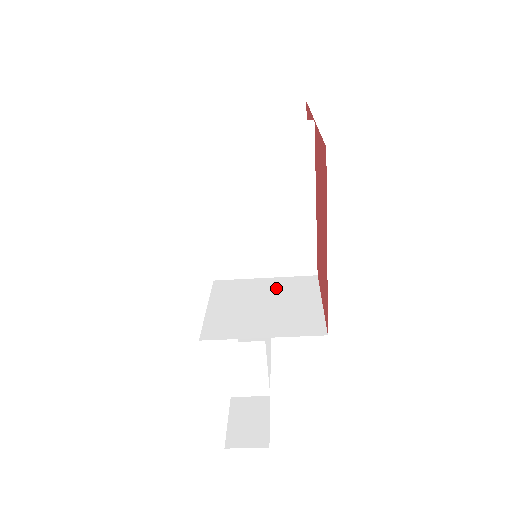
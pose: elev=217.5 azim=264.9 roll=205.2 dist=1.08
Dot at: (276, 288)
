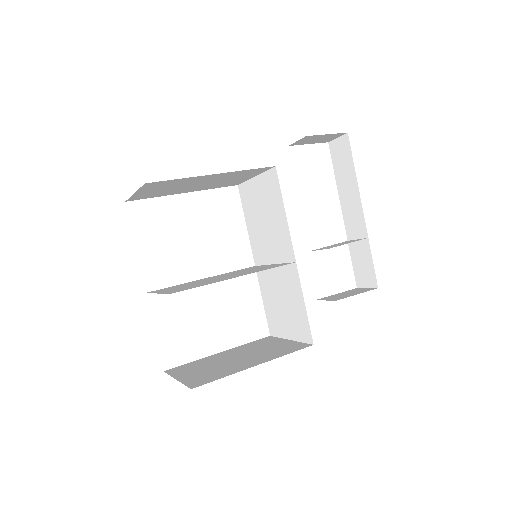
Dot at: (281, 281)
